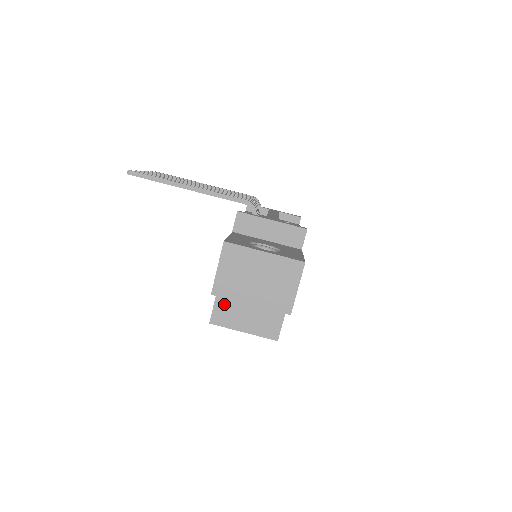
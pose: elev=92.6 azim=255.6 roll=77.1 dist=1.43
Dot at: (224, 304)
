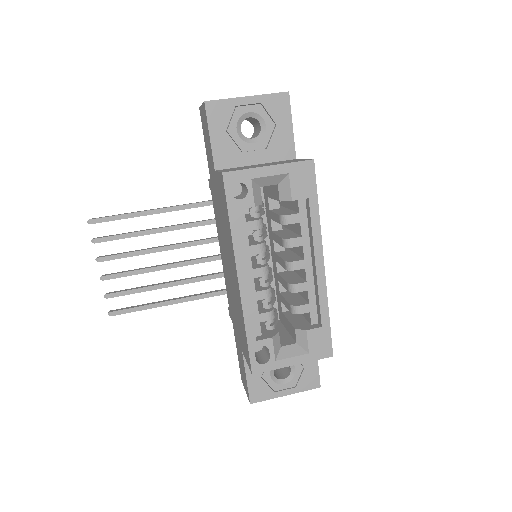
Dot at: occluded
